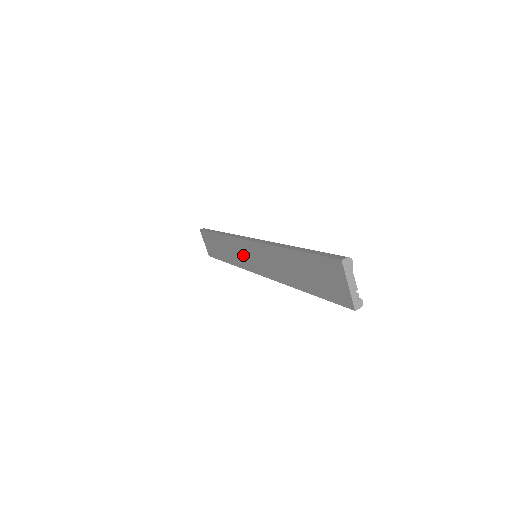
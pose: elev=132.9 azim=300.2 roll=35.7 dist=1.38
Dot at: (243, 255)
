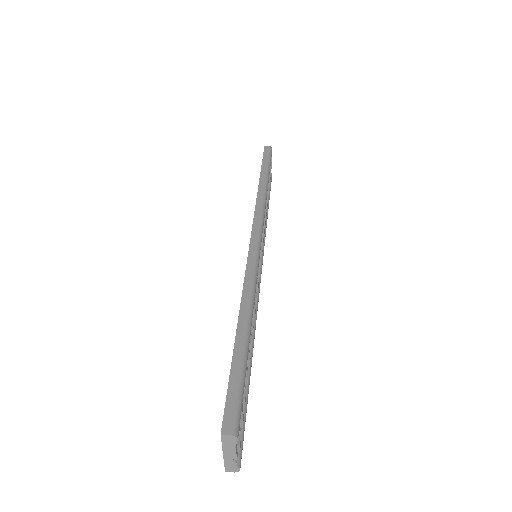
Dot at: occluded
